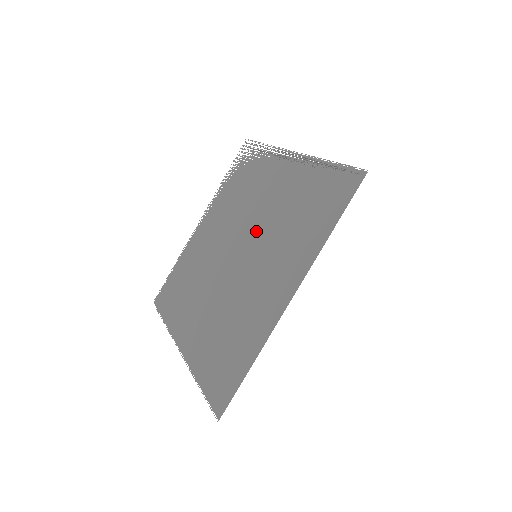
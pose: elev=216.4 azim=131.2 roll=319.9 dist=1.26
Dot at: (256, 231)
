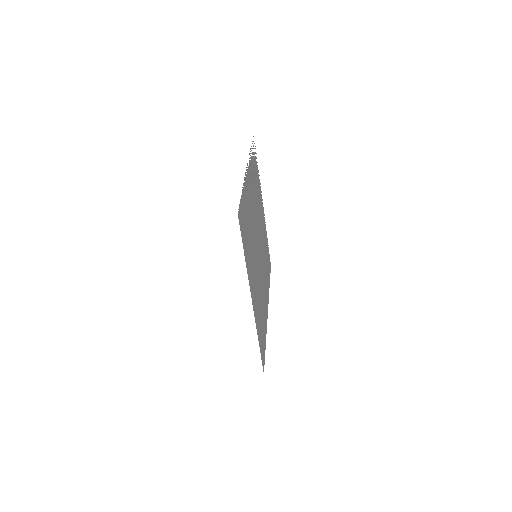
Dot at: (255, 233)
